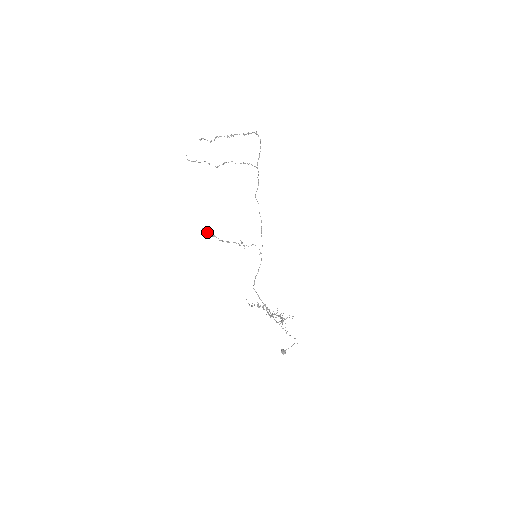
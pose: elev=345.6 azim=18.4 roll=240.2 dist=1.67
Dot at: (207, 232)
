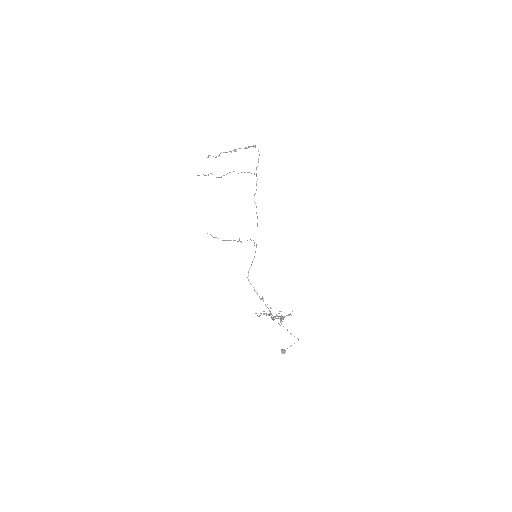
Dot at: occluded
